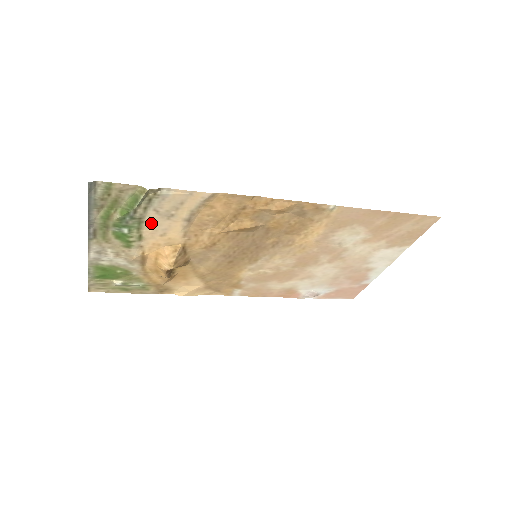
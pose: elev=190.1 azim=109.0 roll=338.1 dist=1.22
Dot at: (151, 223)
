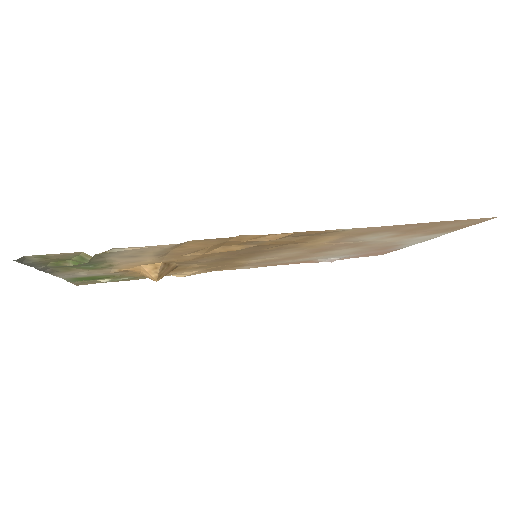
Dot at: (115, 260)
